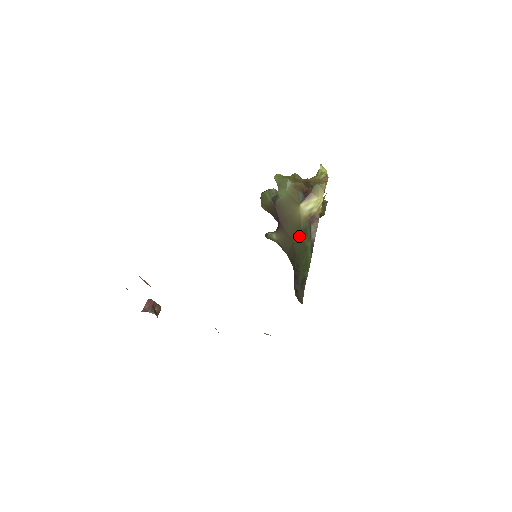
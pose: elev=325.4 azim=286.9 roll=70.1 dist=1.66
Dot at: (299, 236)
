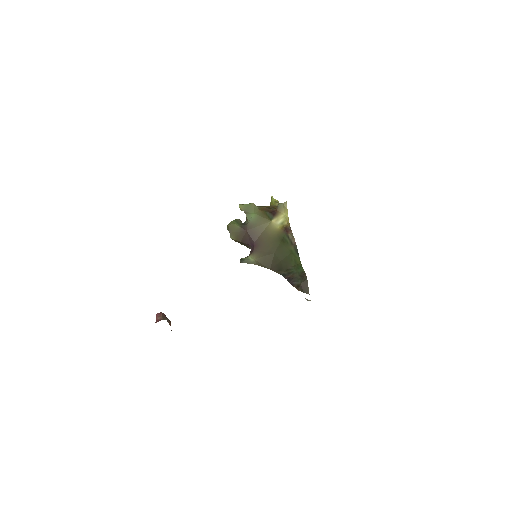
Dot at: (279, 246)
